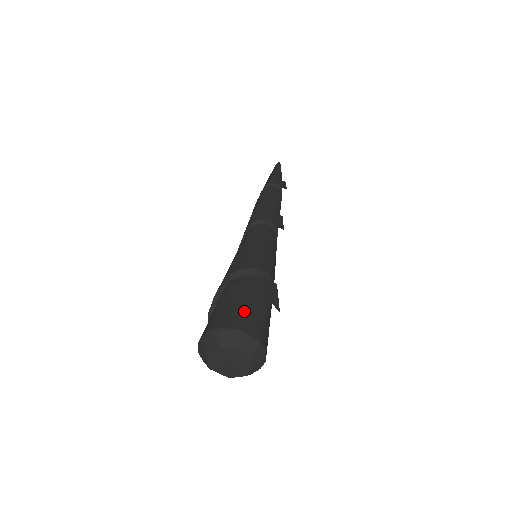
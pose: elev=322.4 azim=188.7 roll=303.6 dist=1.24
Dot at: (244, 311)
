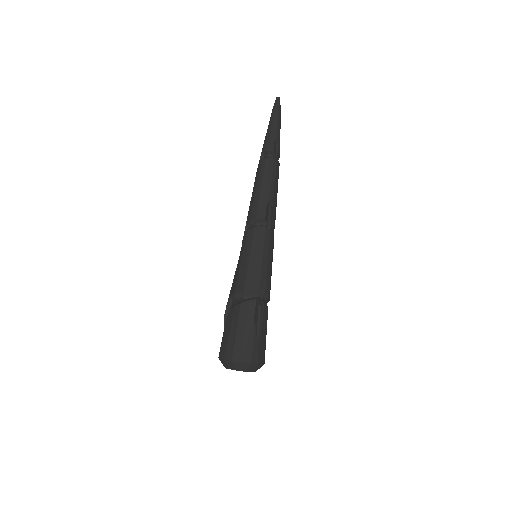
Dot at: (236, 342)
